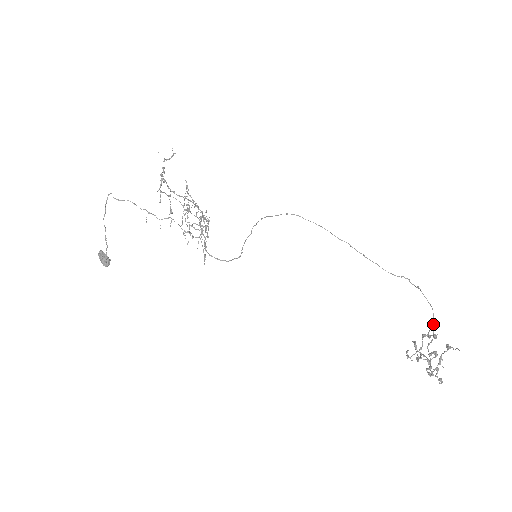
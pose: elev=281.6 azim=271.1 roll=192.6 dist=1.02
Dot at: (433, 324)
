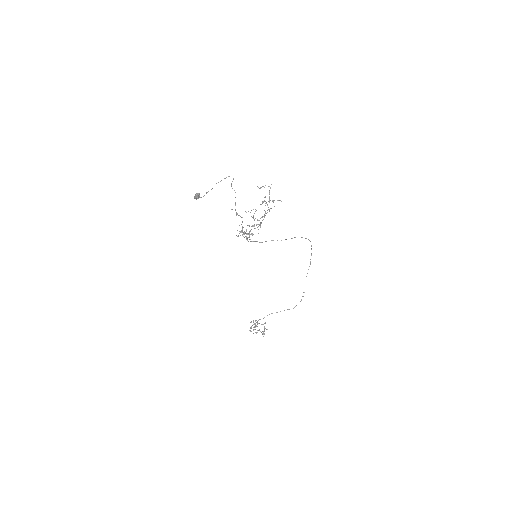
Dot at: occluded
